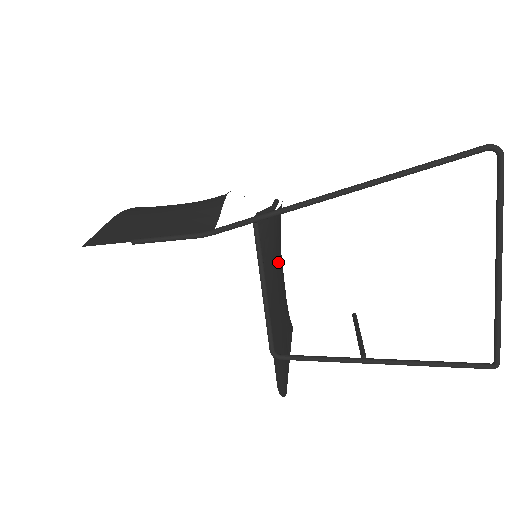
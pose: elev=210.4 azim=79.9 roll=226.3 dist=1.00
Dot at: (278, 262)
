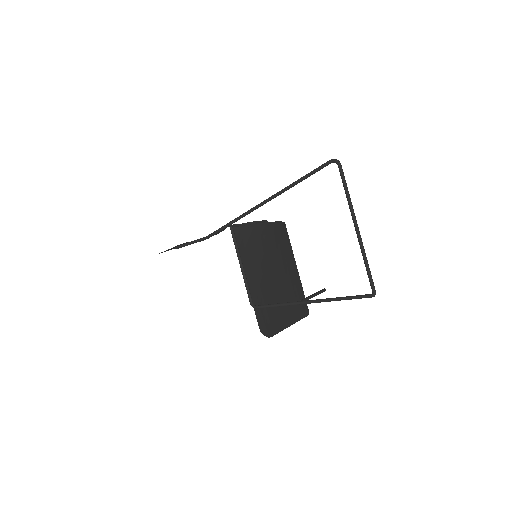
Dot at: (269, 258)
